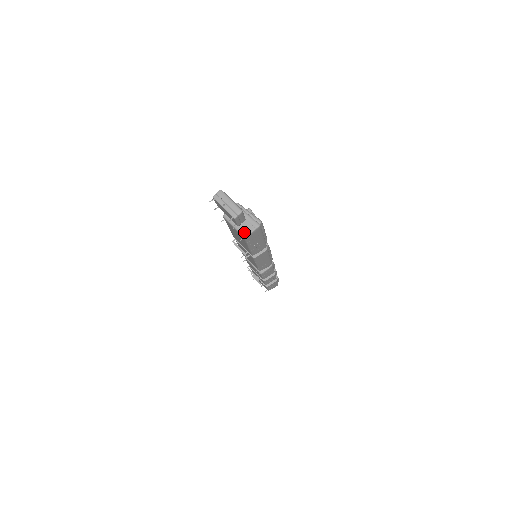
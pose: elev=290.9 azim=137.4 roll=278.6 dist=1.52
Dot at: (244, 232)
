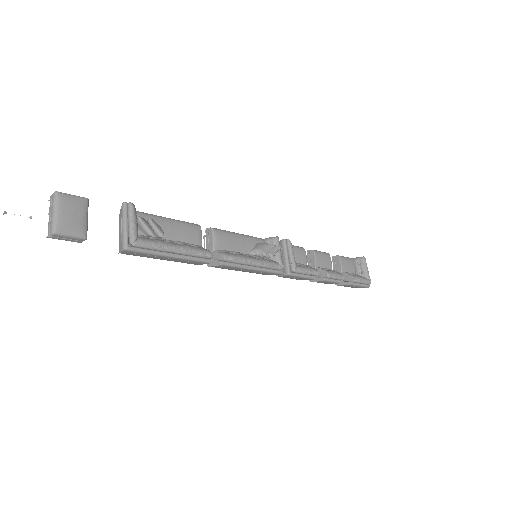
Dot at: (119, 246)
